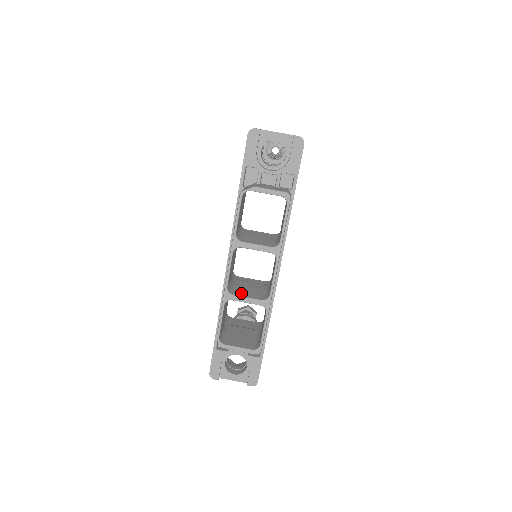
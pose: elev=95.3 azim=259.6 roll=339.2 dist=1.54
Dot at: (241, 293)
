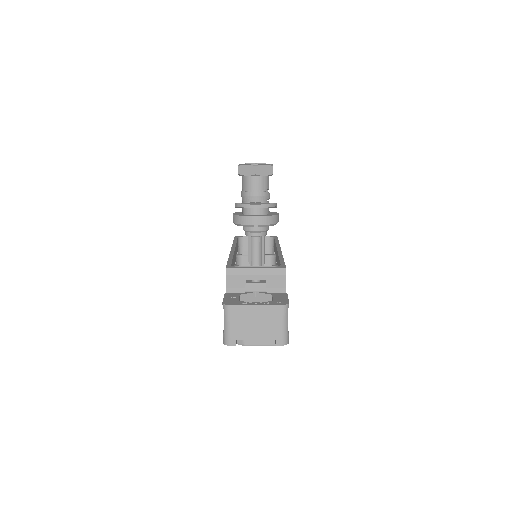
Dot at: occluded
